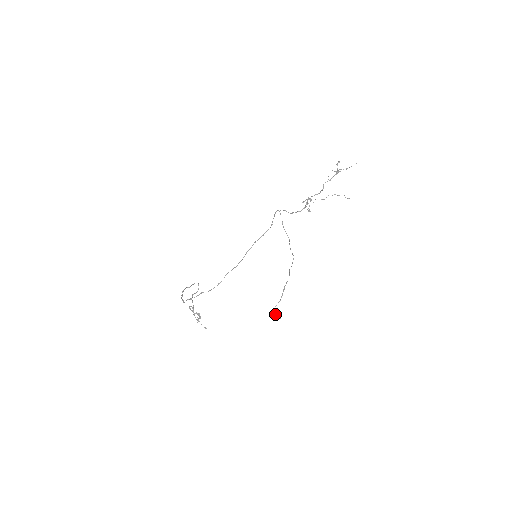
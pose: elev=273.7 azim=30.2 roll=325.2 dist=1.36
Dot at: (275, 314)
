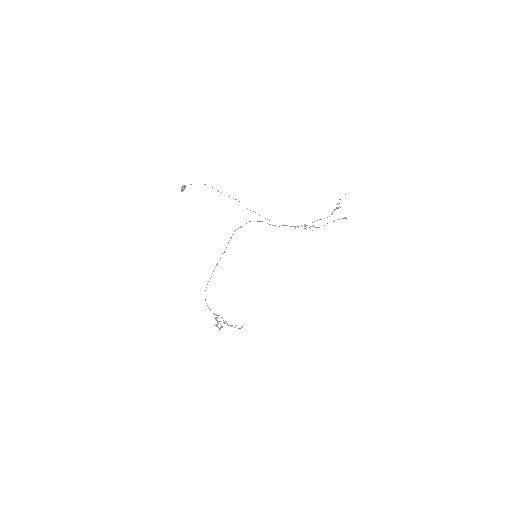
Dot at: (182, 187)
